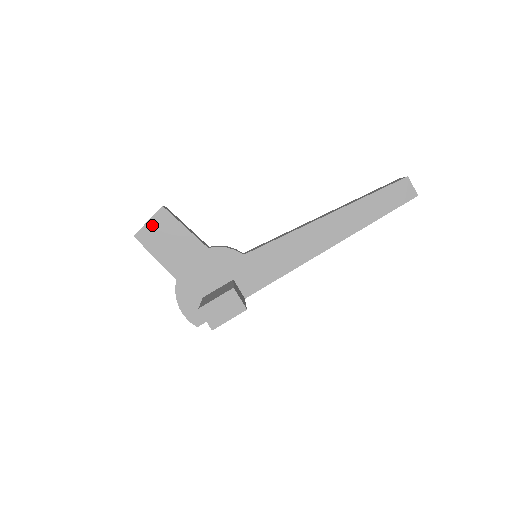
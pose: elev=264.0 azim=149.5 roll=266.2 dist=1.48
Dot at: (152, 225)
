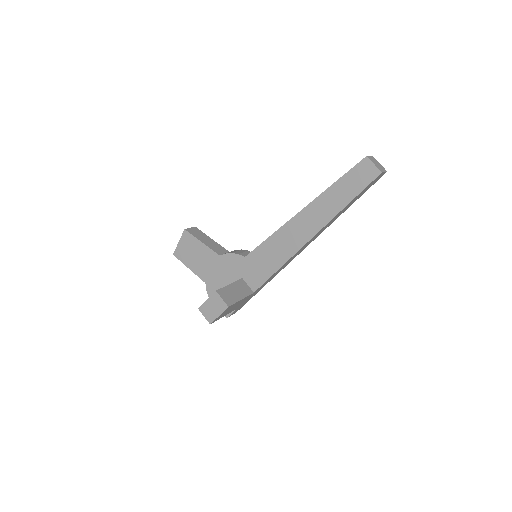
Dot at: (182, 245)
